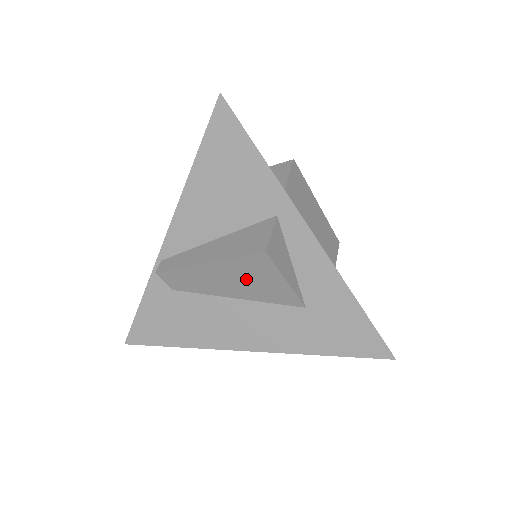
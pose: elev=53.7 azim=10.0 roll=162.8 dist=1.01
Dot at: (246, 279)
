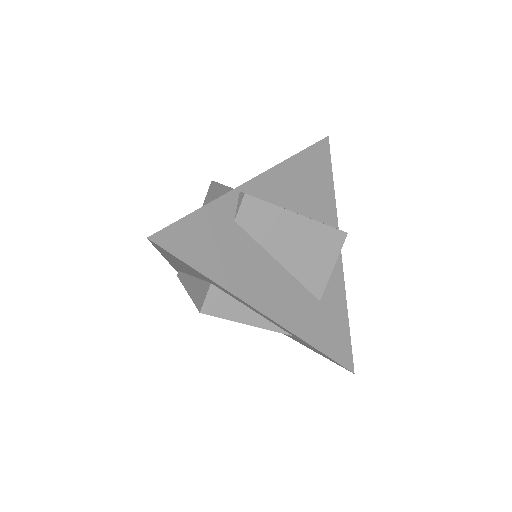
Dot at: (310, 248)
